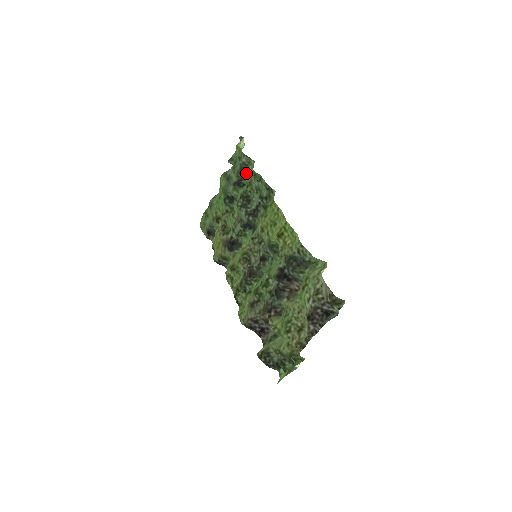
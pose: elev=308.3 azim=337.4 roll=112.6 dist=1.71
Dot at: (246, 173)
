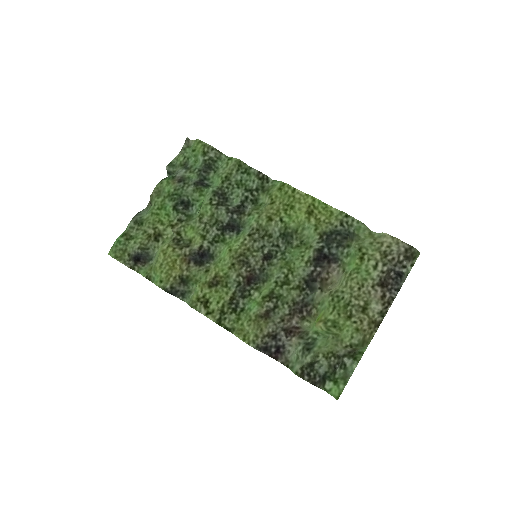
Dot at: (212, 171)
